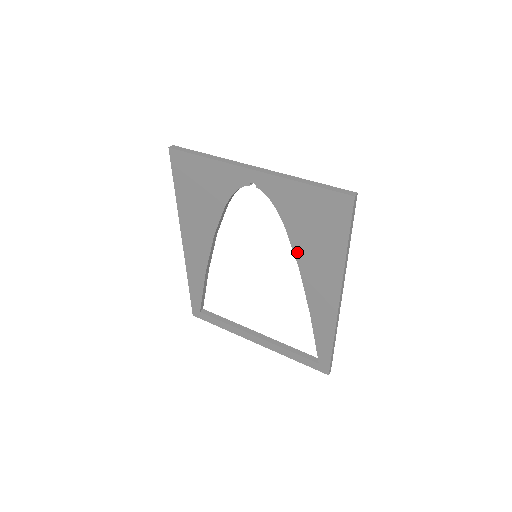
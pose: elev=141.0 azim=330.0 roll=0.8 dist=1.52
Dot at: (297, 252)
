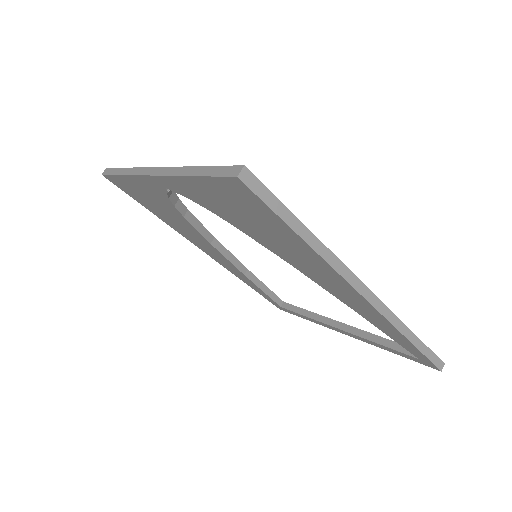
Dot at: (272, 250)
